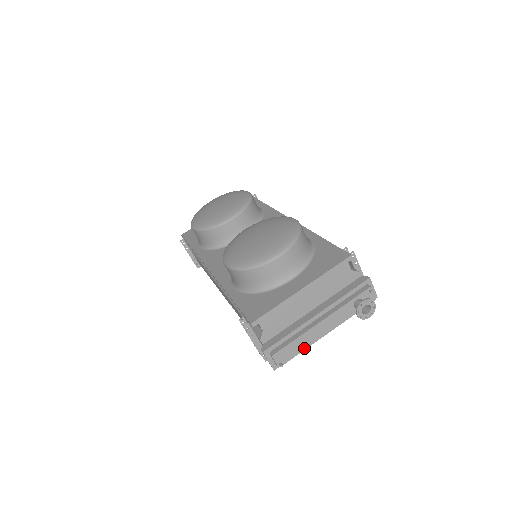
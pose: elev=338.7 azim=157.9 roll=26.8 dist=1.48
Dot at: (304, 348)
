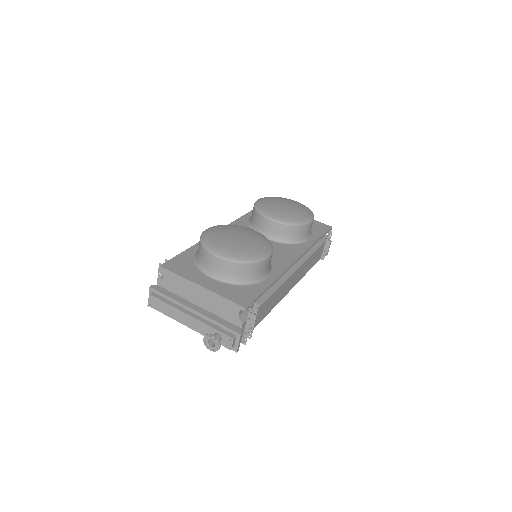
Dot at: (169, 315)
